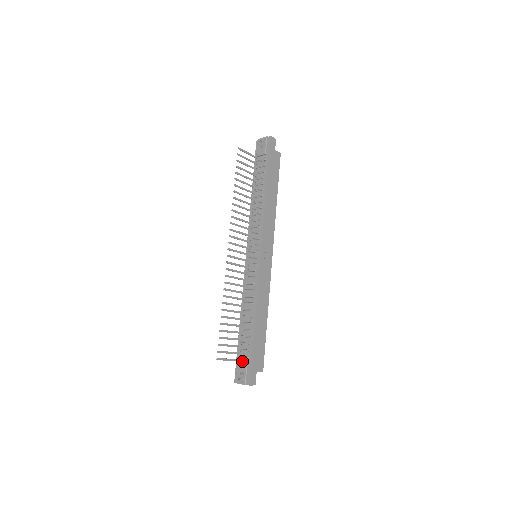
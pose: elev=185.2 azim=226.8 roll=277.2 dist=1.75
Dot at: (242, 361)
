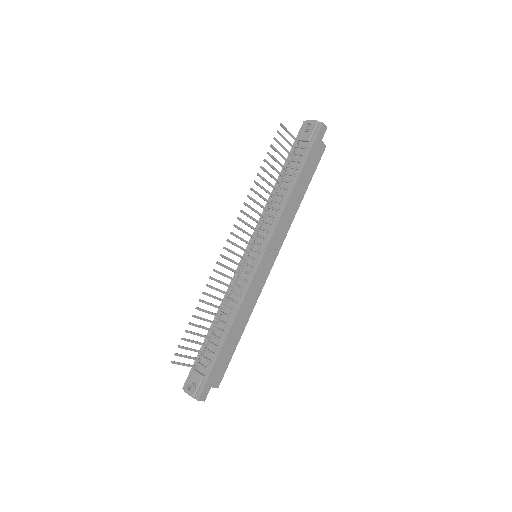
Dot at: (199, 369)
